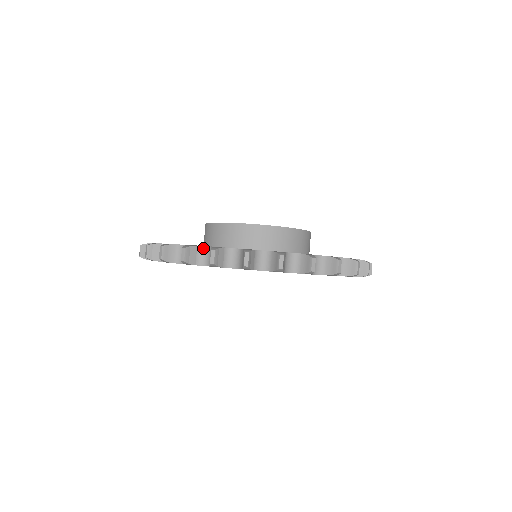
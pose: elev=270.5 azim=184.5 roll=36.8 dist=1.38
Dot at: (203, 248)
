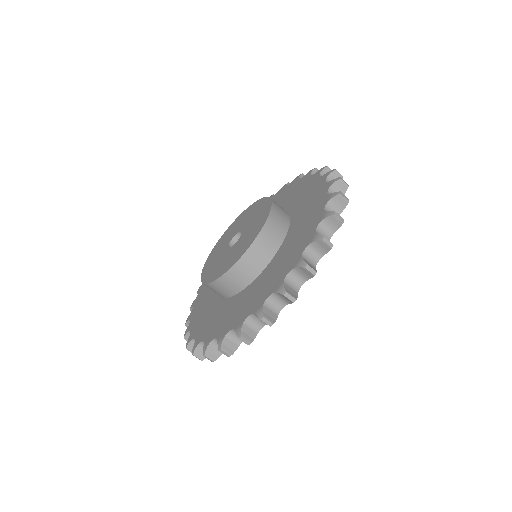
Dot at: occluded
